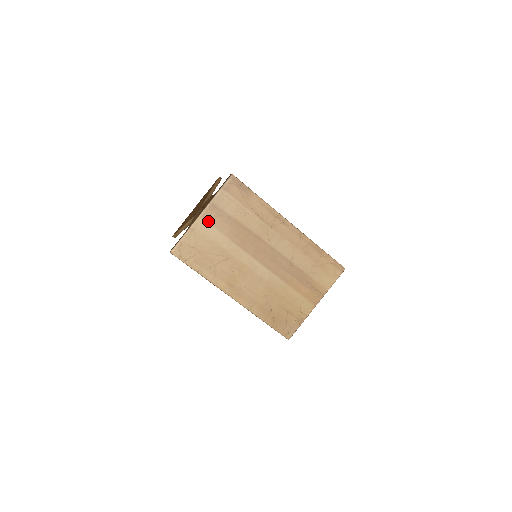
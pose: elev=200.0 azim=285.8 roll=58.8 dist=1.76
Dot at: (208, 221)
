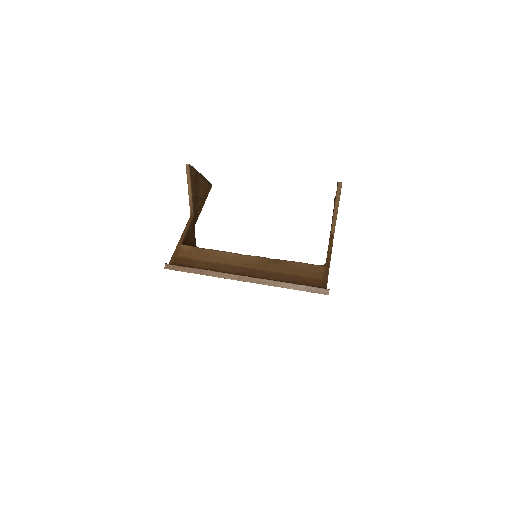
Dot at: occluded
